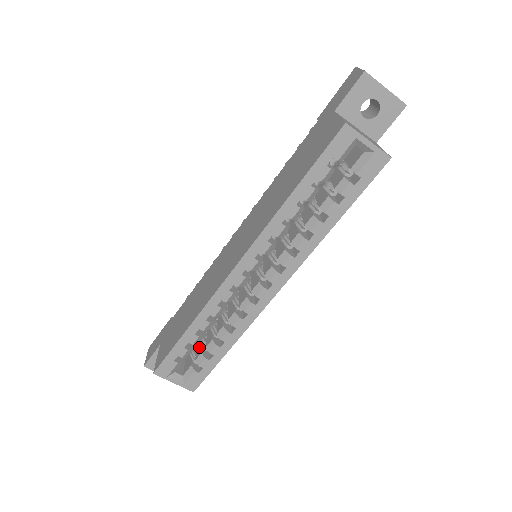
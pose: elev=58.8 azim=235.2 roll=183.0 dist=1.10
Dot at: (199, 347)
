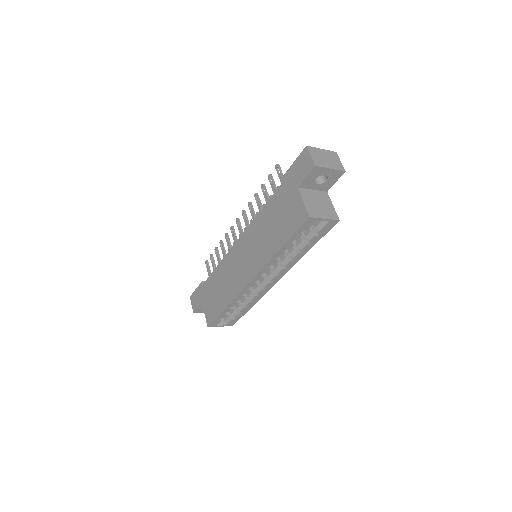
Dot at: occluded
